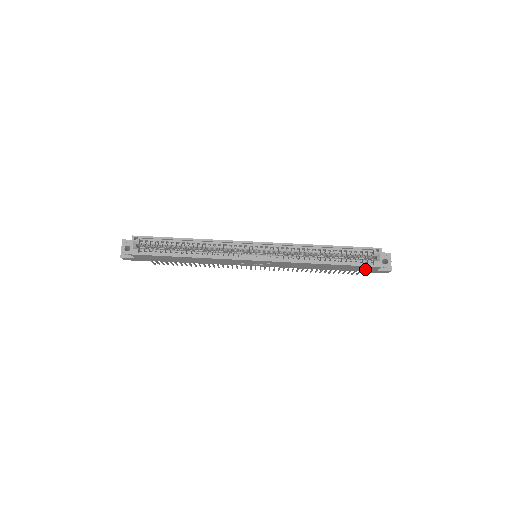
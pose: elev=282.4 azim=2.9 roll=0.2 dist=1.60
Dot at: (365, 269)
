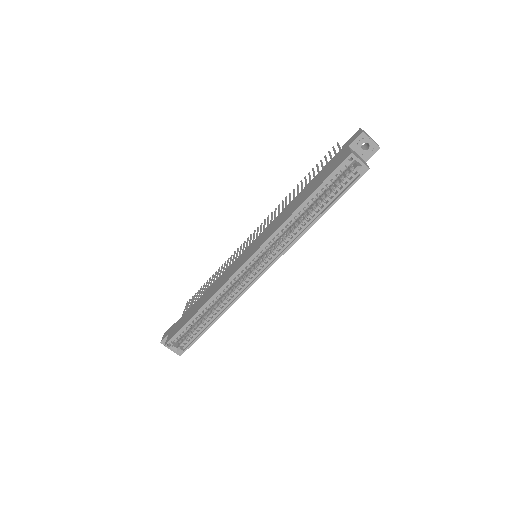
Dot at: occluded
